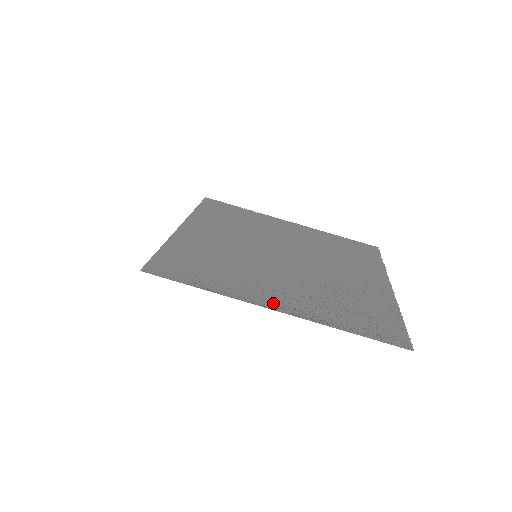
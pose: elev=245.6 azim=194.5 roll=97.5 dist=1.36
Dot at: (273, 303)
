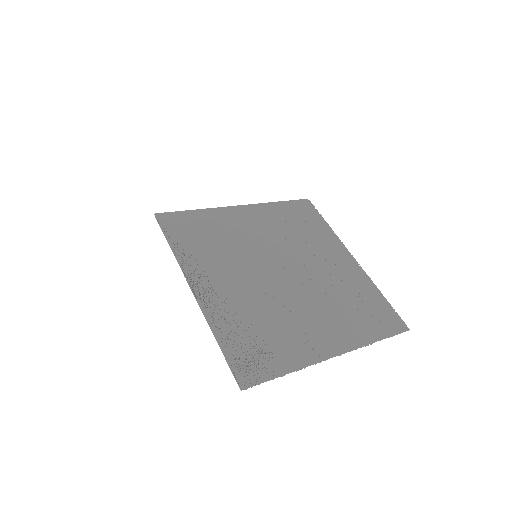
Dot at: (200, 286)
